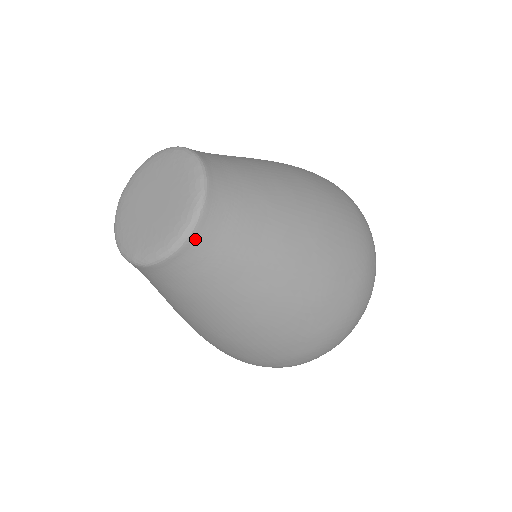
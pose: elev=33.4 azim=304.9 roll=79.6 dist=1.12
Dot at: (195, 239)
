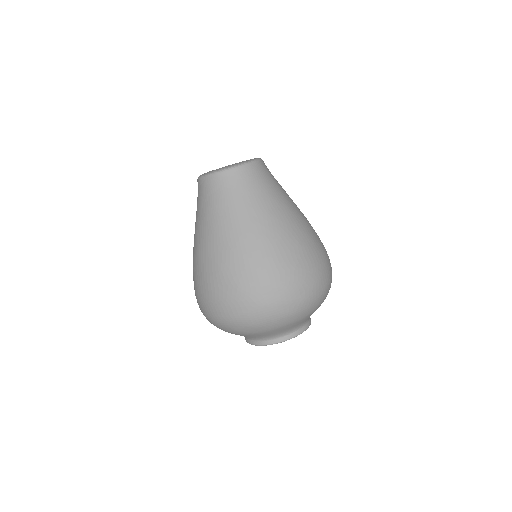
Dot at: (251, 167)
